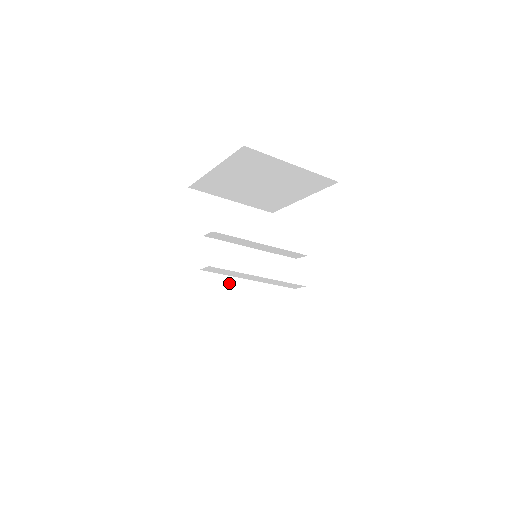
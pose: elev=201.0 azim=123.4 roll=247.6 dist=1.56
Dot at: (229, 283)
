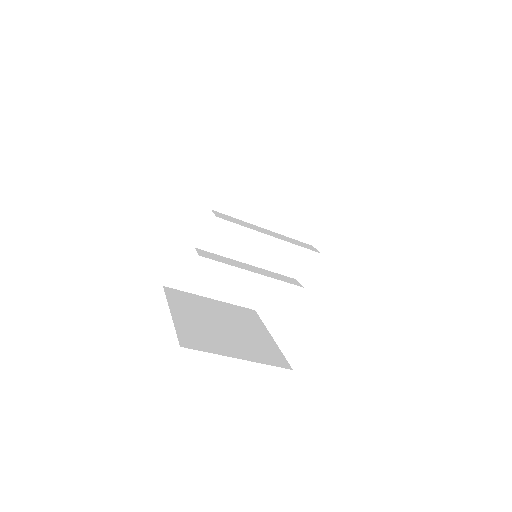
Dot at: (236, 252)
